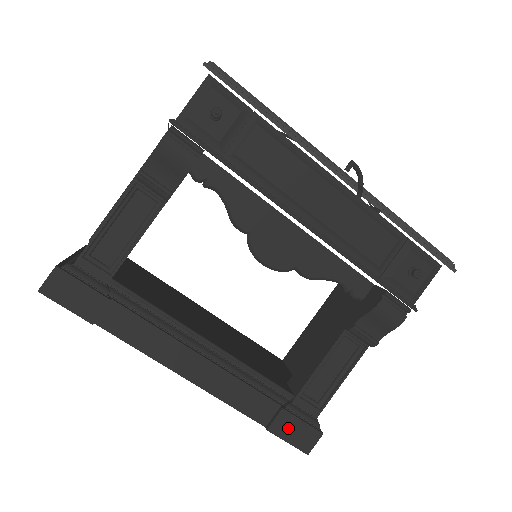
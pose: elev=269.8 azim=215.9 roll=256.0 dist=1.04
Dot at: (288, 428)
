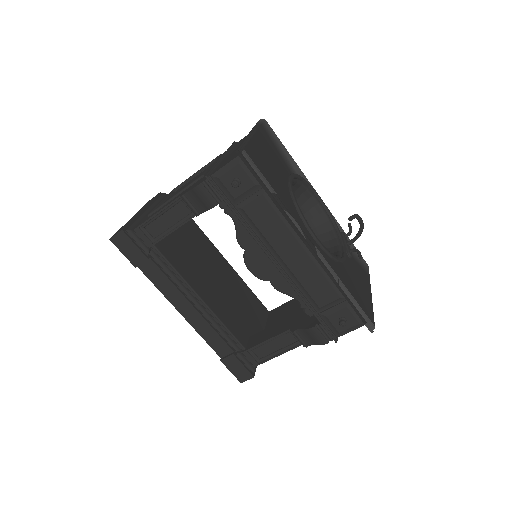
Dot at: (233, 365)
